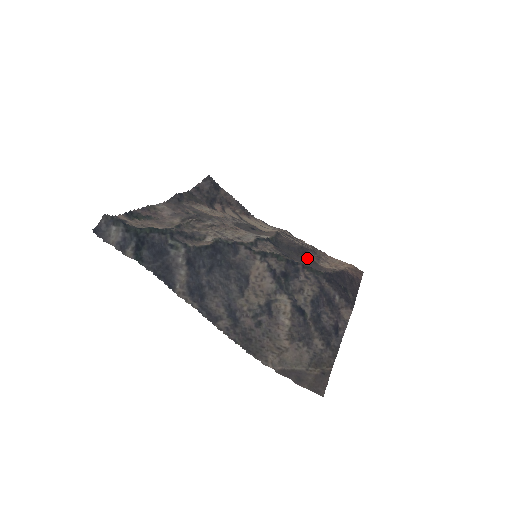
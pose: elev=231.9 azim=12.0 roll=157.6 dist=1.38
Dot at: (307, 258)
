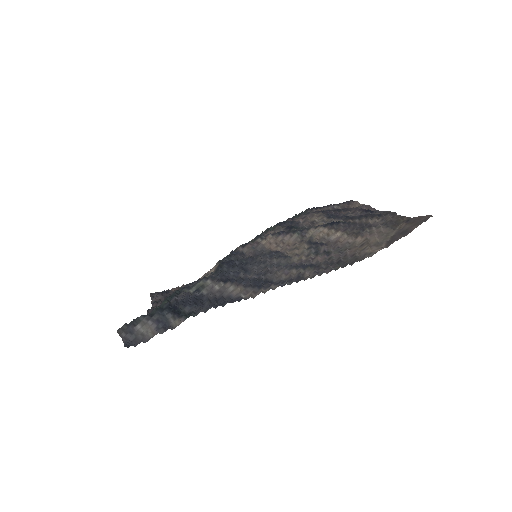
Dot at: occluded
